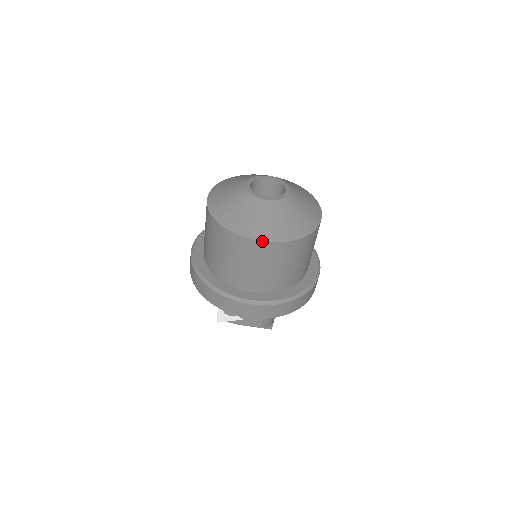
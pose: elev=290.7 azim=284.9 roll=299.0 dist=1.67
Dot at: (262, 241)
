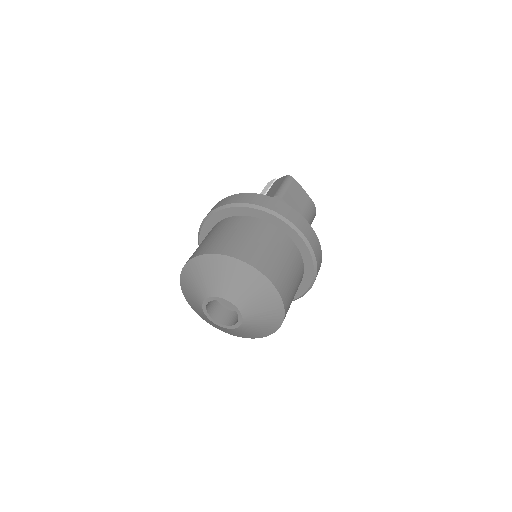
Dot at: (207, 322)
